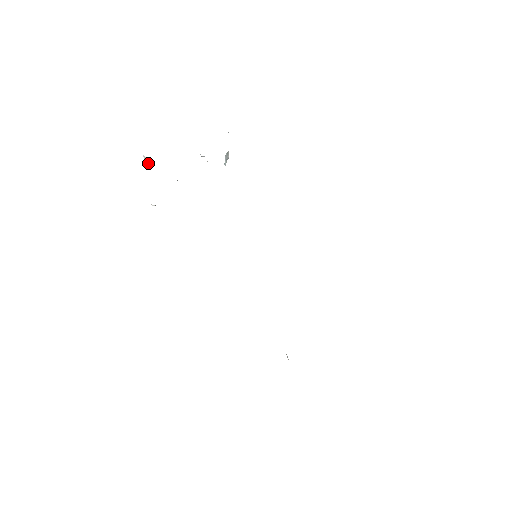
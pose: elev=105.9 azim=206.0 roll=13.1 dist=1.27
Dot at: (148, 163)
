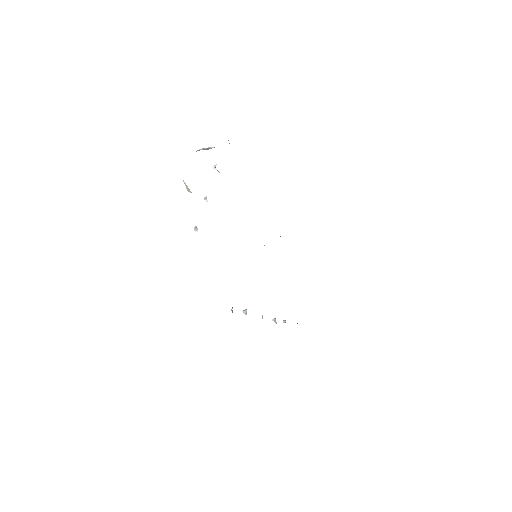
Dot at: (188, 189)
